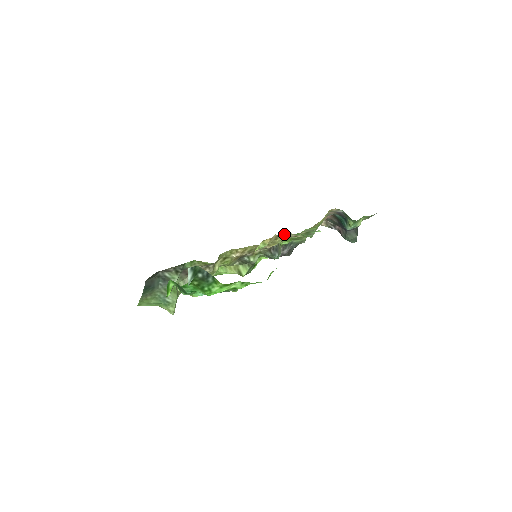
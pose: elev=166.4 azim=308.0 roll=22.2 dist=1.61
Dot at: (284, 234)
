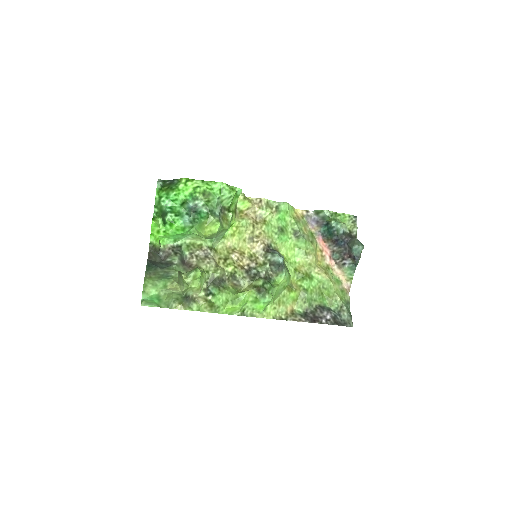
Dot at: (248, 198)
